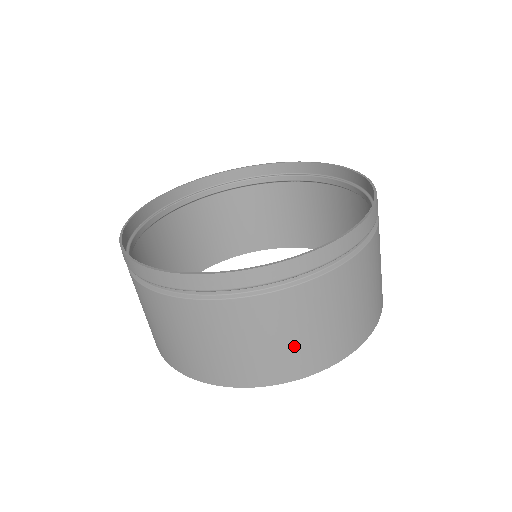
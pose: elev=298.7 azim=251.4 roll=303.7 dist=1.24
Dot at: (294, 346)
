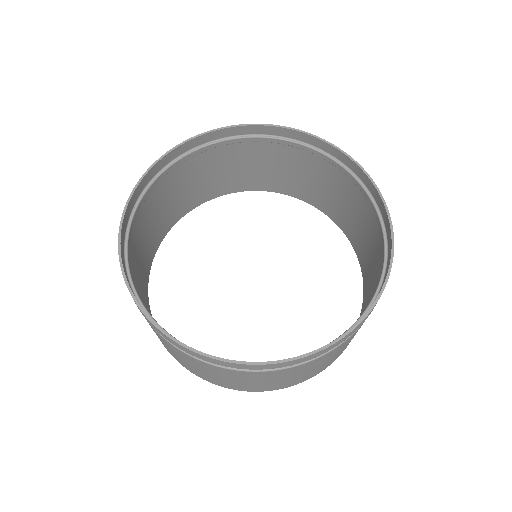
Dot at: (238, 383)
